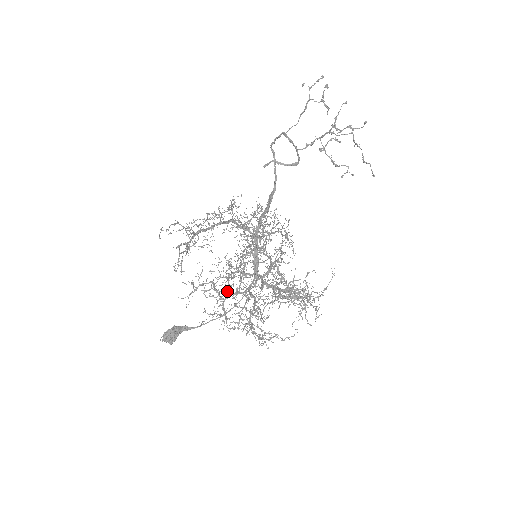
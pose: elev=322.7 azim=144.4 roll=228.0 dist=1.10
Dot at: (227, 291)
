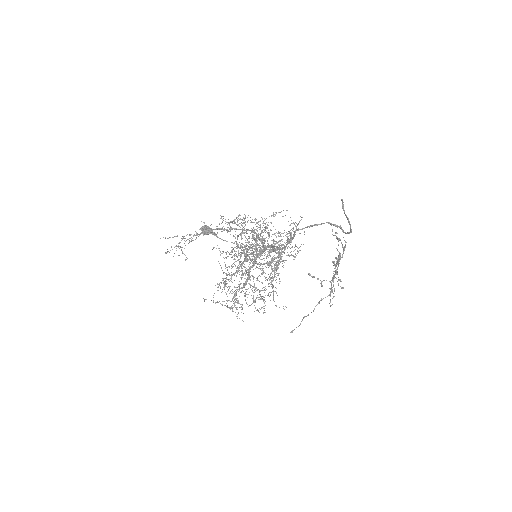
Dot at: occluded
